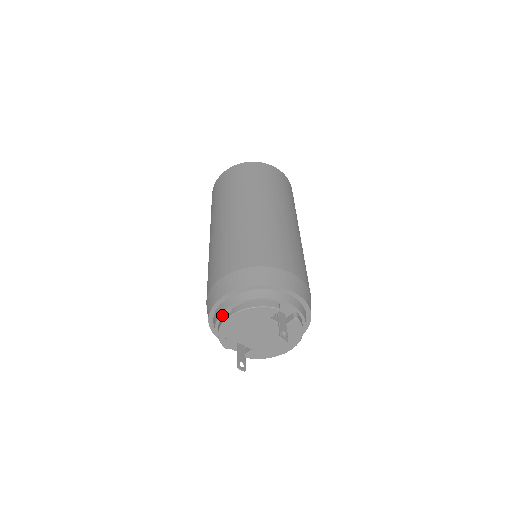
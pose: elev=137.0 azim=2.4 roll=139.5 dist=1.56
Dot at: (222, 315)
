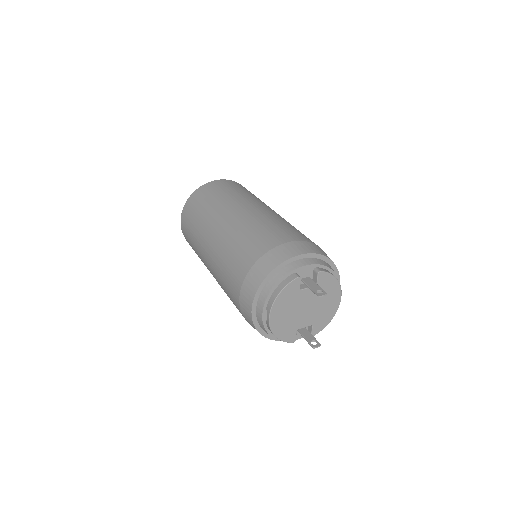
Dot at: (264, 321)
